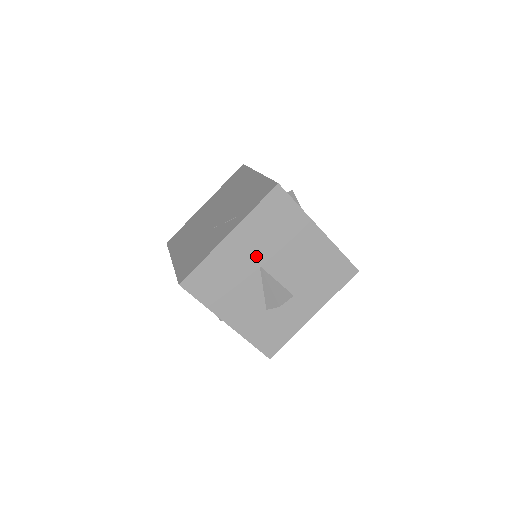
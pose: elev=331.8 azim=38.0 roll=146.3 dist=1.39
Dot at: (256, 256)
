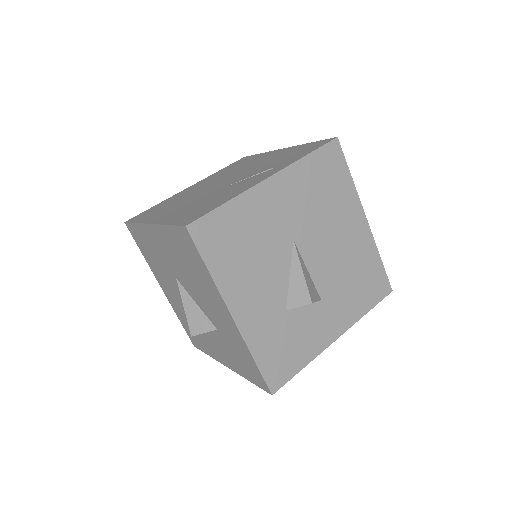
Dot at: (292, 223)
